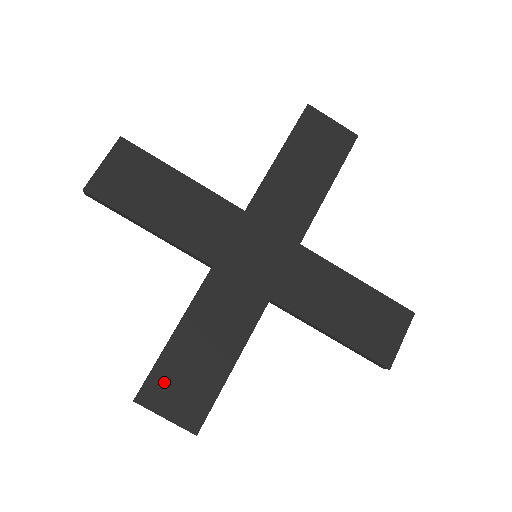
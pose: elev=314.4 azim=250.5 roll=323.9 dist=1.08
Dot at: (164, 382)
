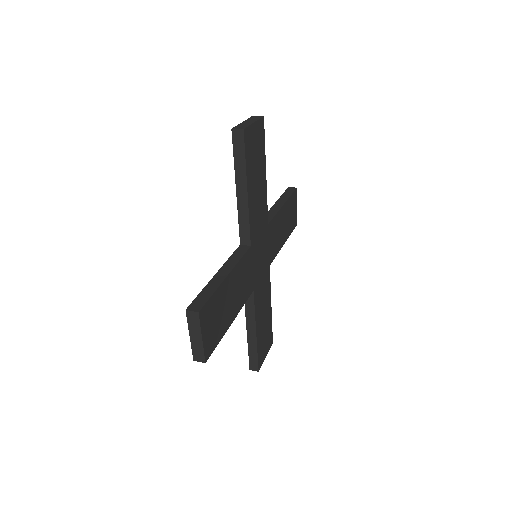
Dot at: (261, 351)
